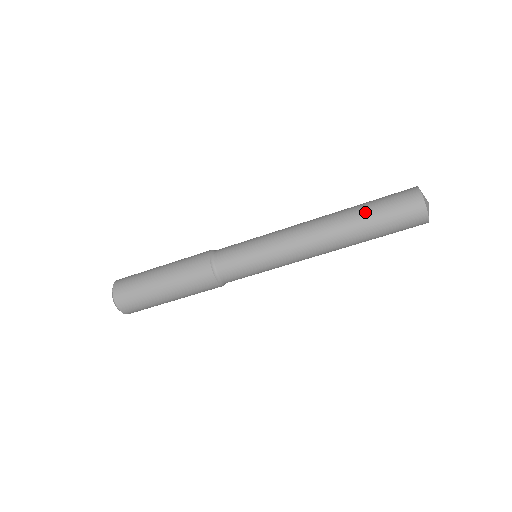
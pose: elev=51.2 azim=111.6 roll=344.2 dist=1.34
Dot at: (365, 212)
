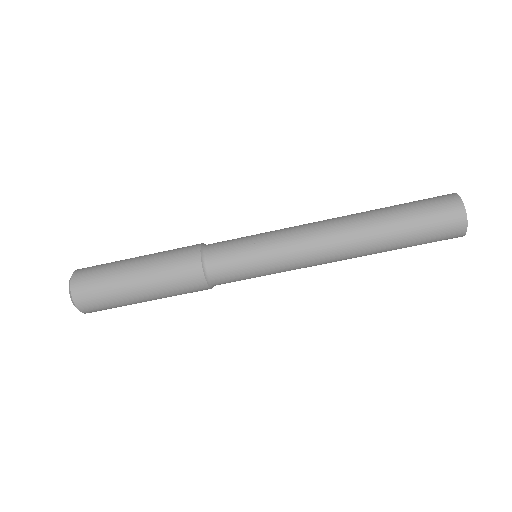
Dot at: (394, 212)
